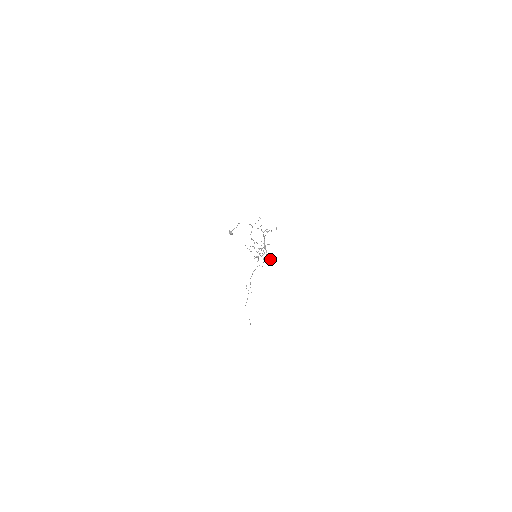
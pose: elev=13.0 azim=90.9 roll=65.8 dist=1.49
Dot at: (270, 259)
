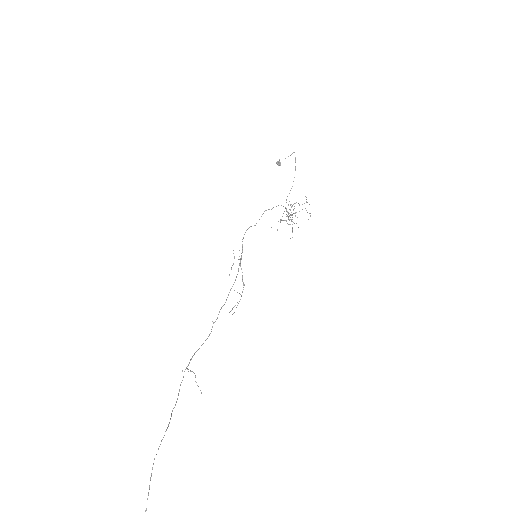
Dot at: occluded
